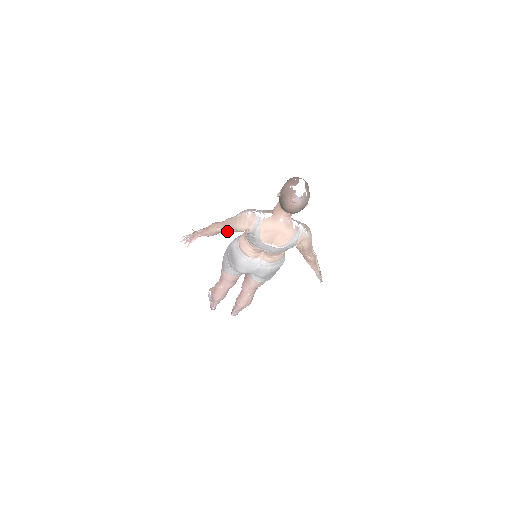
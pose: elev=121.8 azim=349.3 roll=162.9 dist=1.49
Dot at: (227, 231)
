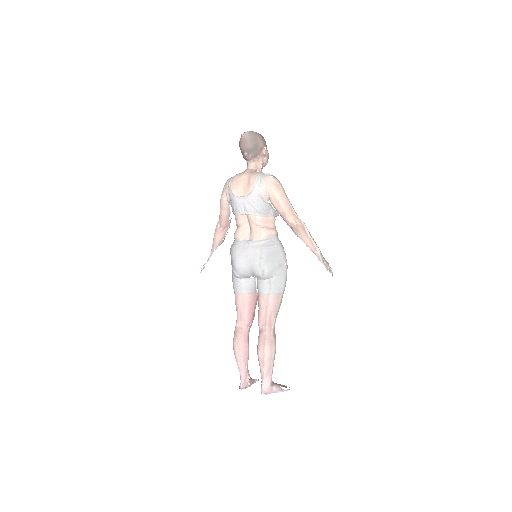
Dot at: (222, 223)
